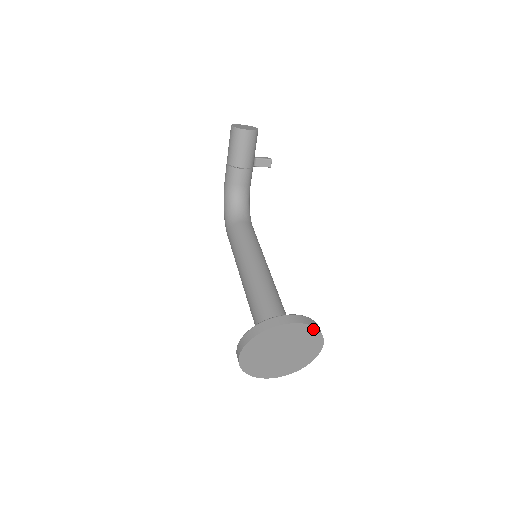
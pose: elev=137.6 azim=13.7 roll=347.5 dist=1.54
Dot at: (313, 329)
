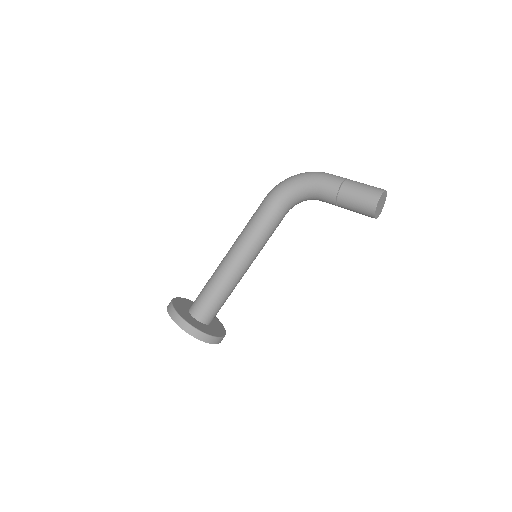
Dot at: occluded
